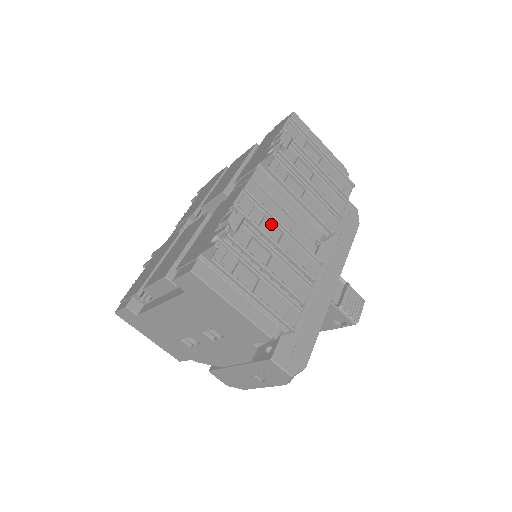
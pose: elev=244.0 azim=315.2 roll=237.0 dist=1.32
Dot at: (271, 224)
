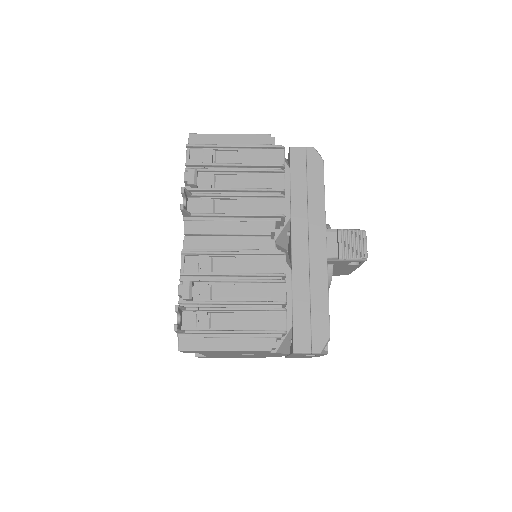
Dot at: (222, 258)
